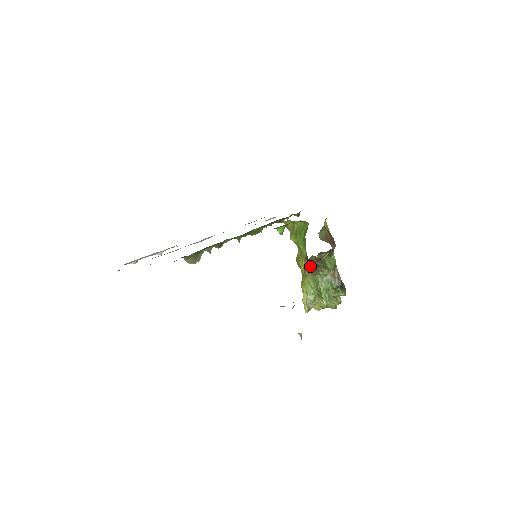
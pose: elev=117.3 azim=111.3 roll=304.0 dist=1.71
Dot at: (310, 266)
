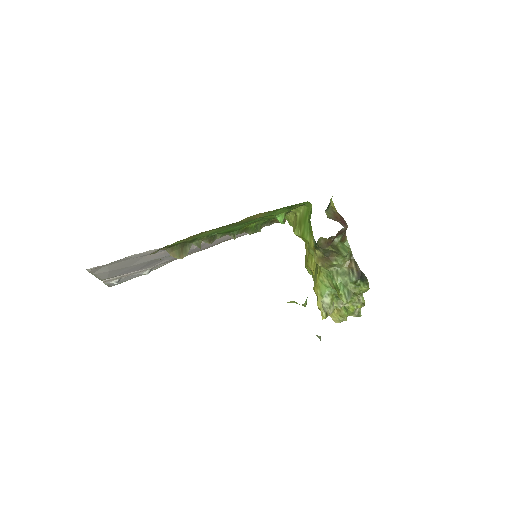
Dot at: (320, 256)
